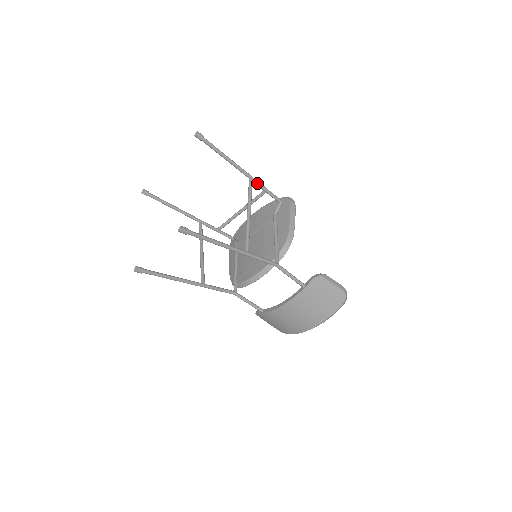
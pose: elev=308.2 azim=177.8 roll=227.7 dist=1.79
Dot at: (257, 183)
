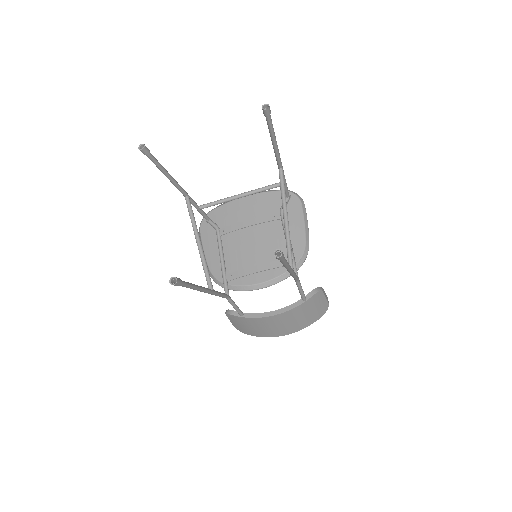
Dot at: occluded
